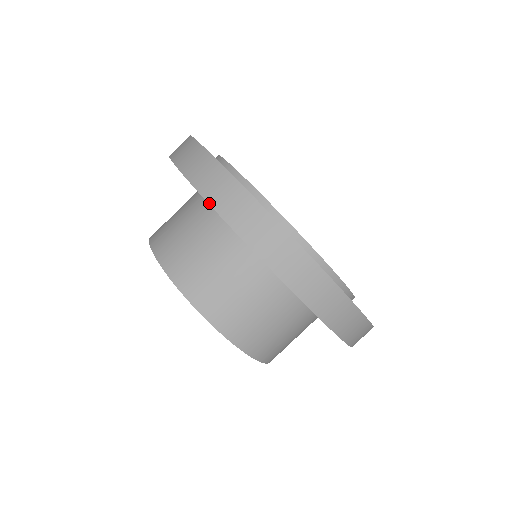
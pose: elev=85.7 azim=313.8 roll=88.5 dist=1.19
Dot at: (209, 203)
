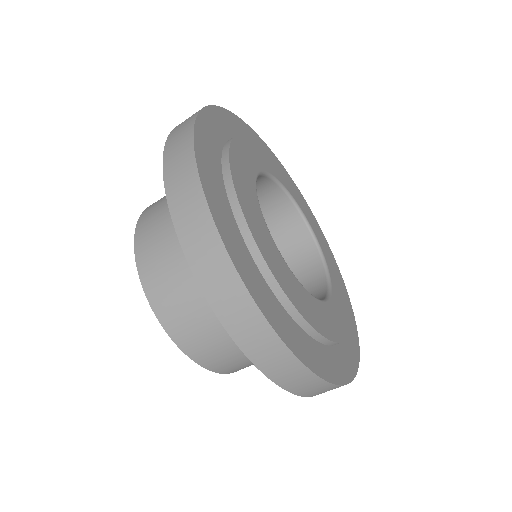
Dot at: (163, 154)
